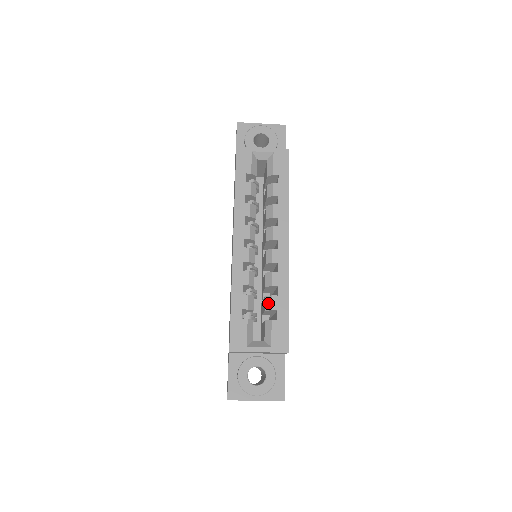
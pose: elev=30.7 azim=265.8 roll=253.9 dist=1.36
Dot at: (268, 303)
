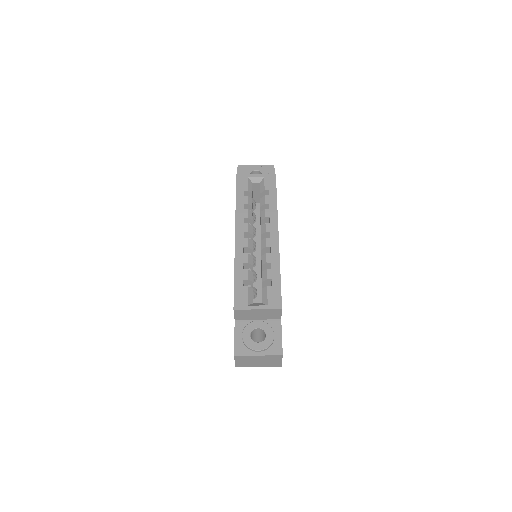
Dot at: (264, 275)
